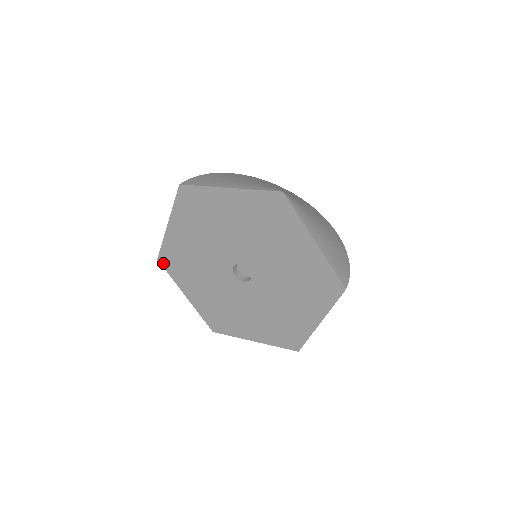
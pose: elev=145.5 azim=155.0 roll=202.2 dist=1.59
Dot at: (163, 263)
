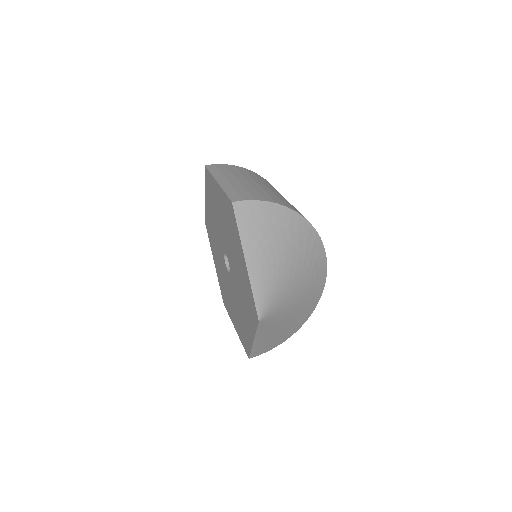
Dot at: (206, 172)
